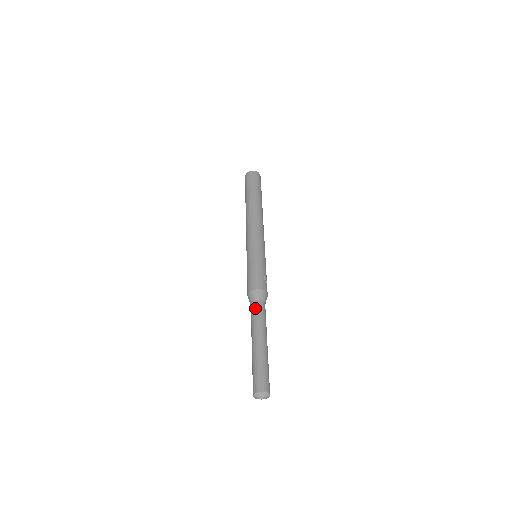
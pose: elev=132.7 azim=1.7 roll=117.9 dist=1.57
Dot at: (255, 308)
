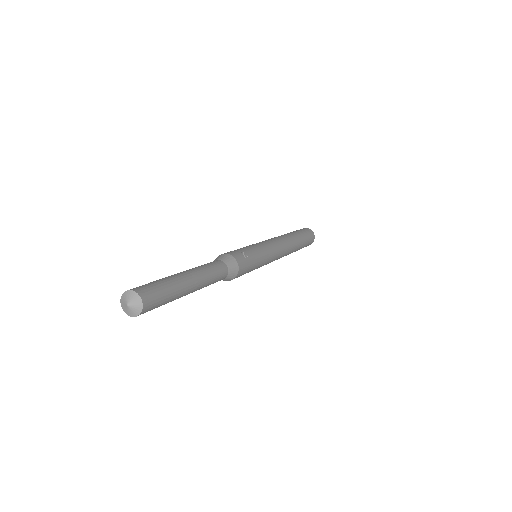
Dot at: occluded
